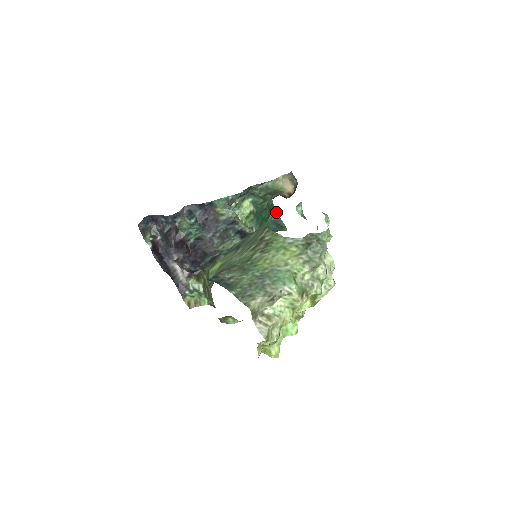
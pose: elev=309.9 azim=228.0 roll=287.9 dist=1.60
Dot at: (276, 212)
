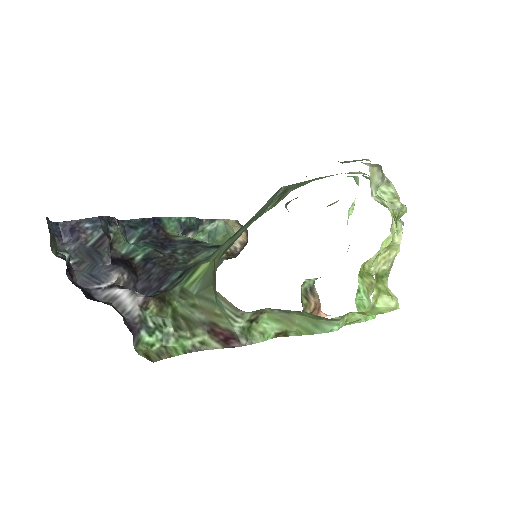
Dot at: occluded
